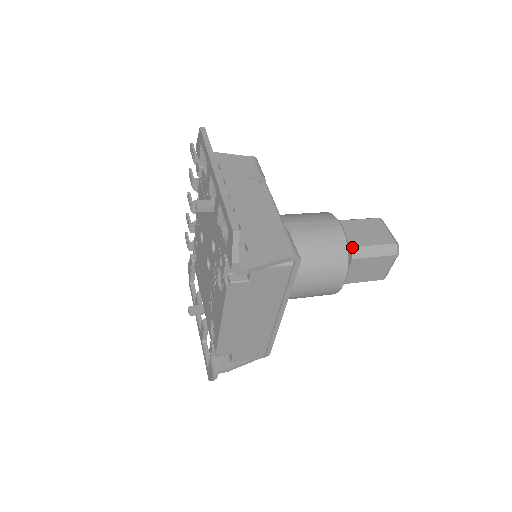
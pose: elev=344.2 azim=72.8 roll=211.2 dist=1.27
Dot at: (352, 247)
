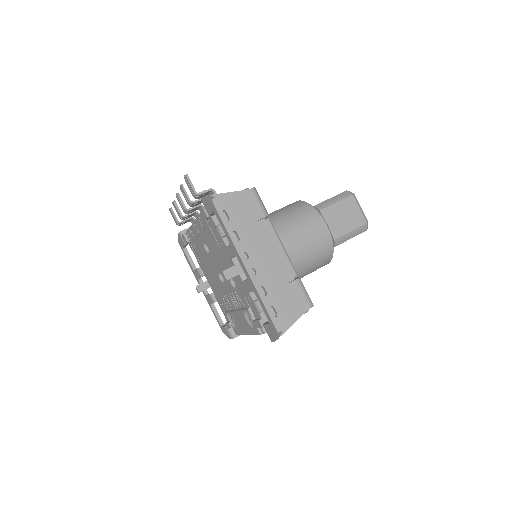
Dot at: (335, 239)
